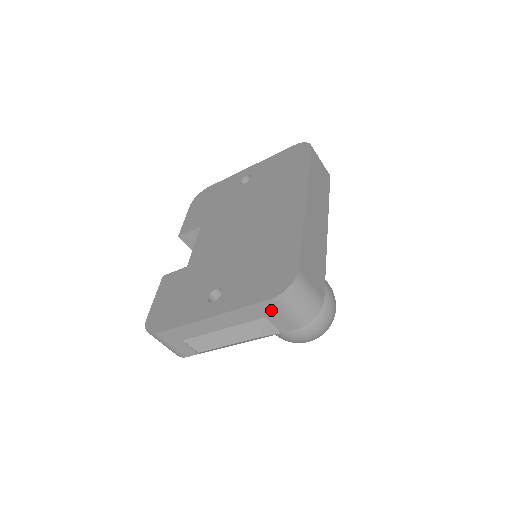
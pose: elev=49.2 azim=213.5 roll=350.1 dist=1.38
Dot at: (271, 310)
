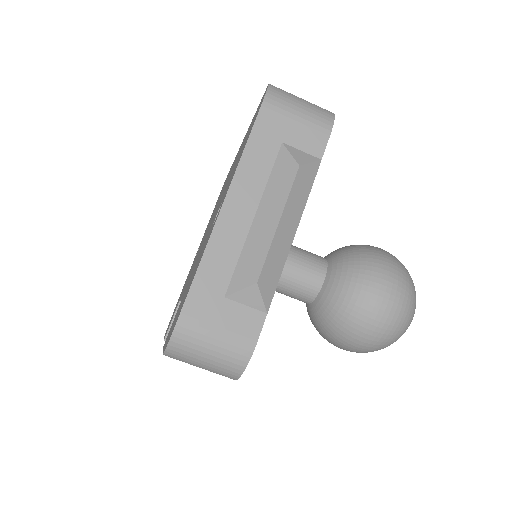
Dot at: (277, 124)
